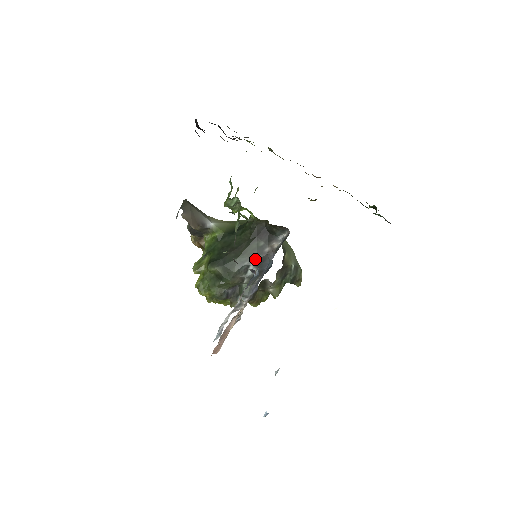
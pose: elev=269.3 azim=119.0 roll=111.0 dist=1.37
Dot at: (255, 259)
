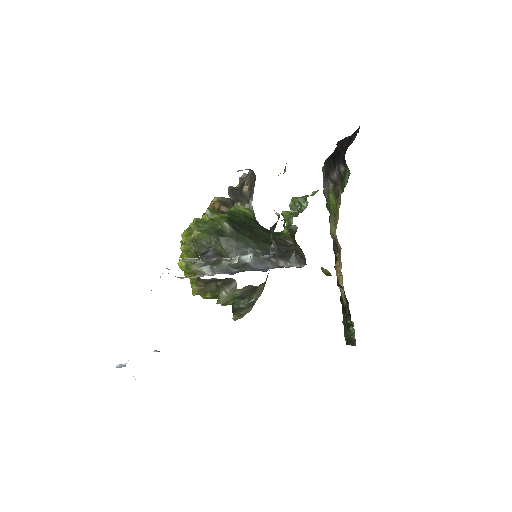
Dot at: (259, 254)
